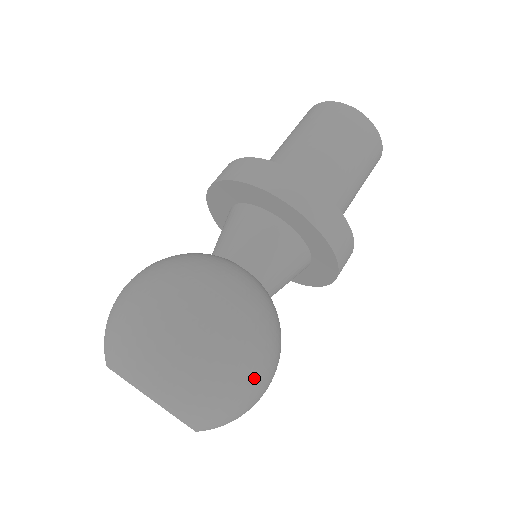
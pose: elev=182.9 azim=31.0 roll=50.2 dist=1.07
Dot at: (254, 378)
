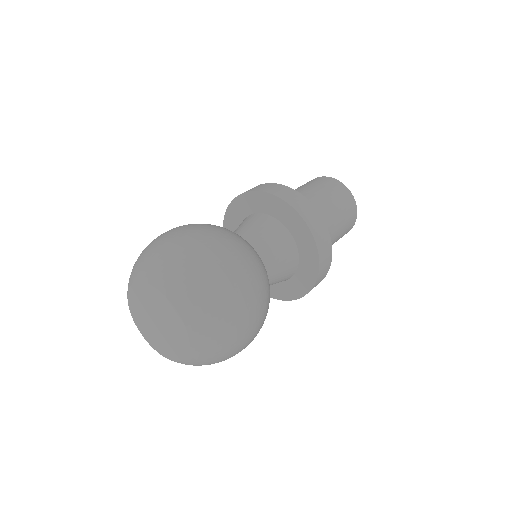
Dot at: (250, 334)
